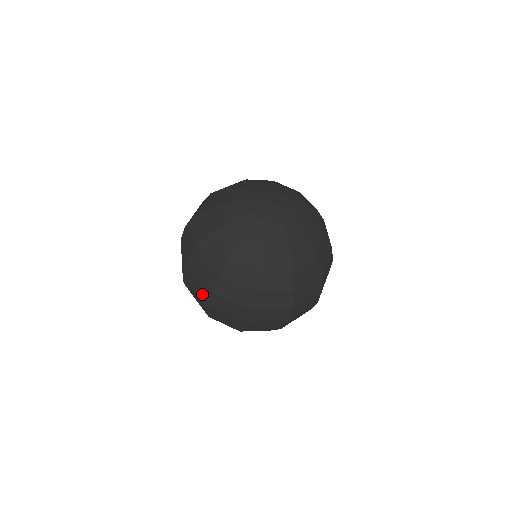
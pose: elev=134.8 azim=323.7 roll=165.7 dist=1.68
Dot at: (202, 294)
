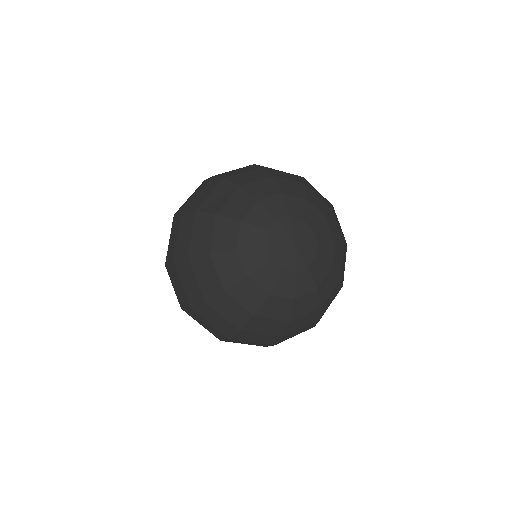
Dot at: (181, 300)
